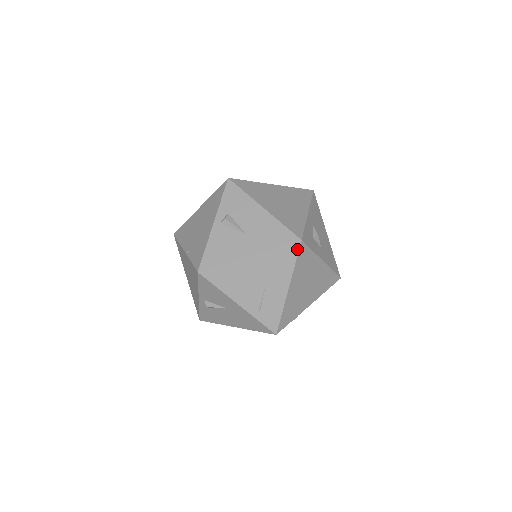
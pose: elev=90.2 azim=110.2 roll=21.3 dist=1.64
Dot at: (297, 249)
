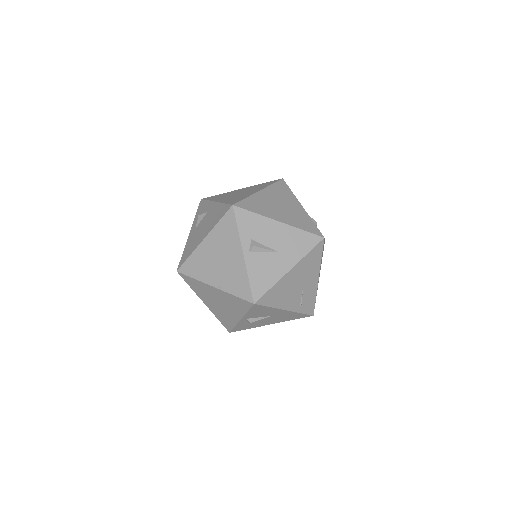
Dot at: (322, 246)
